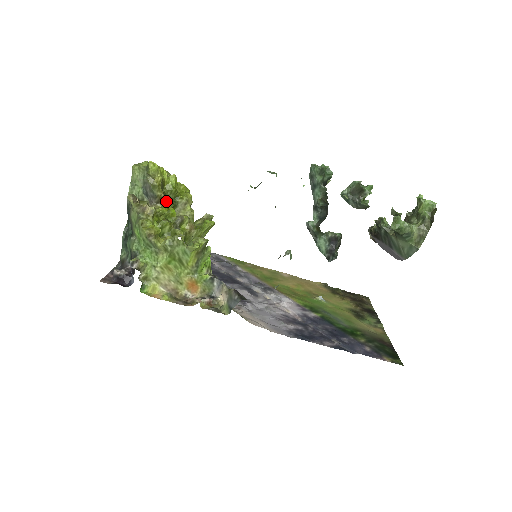
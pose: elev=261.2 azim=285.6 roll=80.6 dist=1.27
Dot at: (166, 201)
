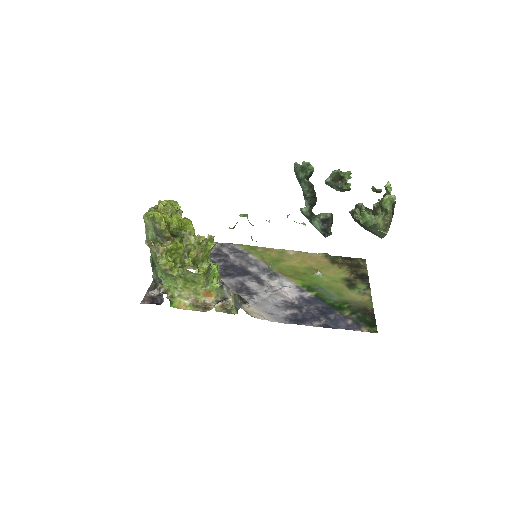
Dot at: (174, 238)
